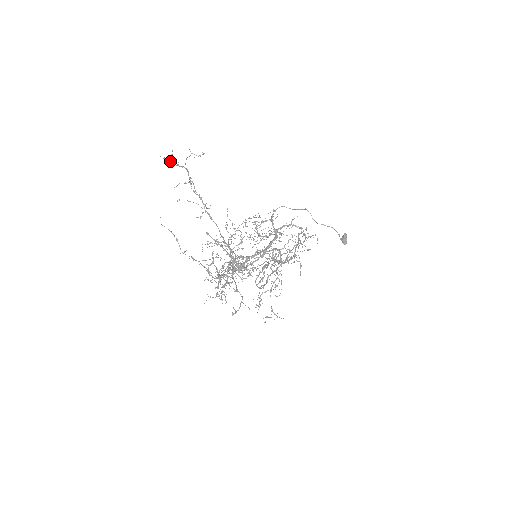
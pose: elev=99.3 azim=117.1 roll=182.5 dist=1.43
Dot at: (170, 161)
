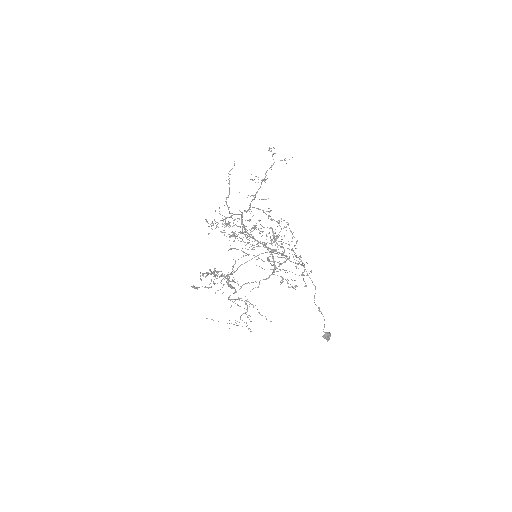
Dot at: (271, 150)
